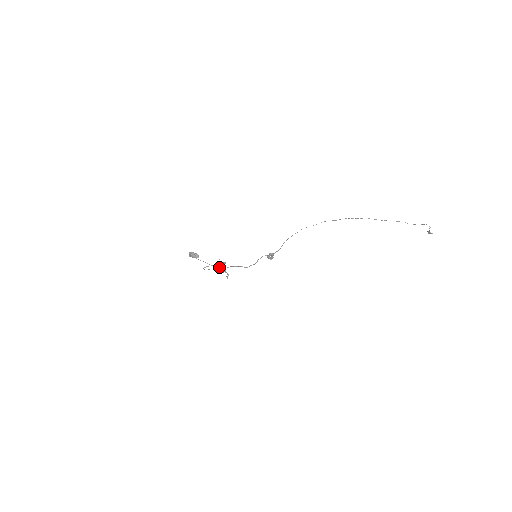
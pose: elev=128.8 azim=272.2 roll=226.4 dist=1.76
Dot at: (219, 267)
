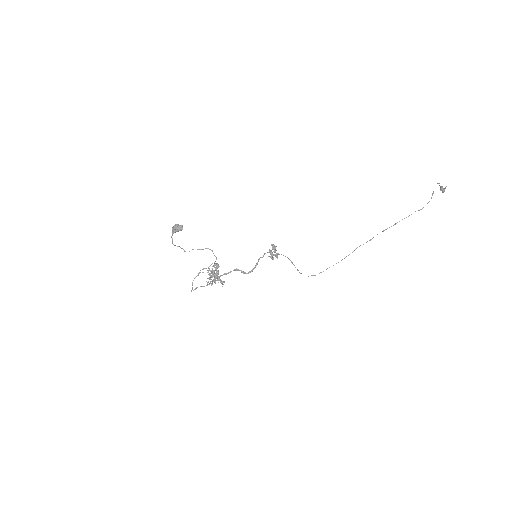
Dot at: occluded
